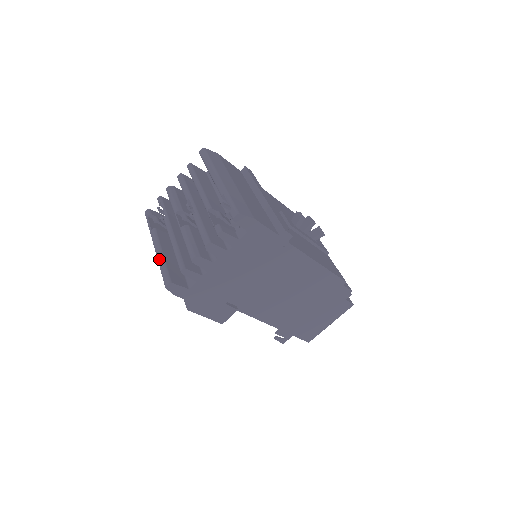
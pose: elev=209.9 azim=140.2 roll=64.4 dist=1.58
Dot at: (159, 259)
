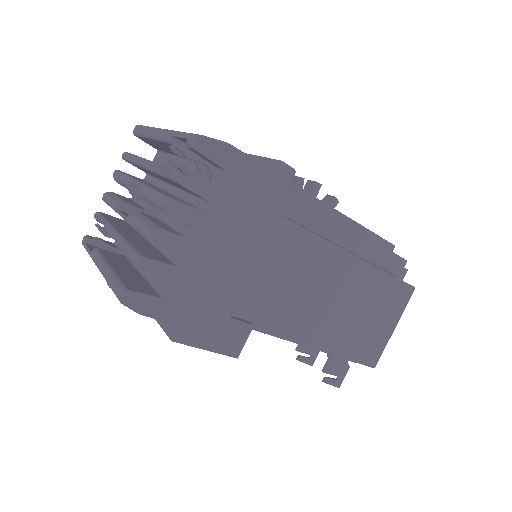
Dot at: (105, 274)
